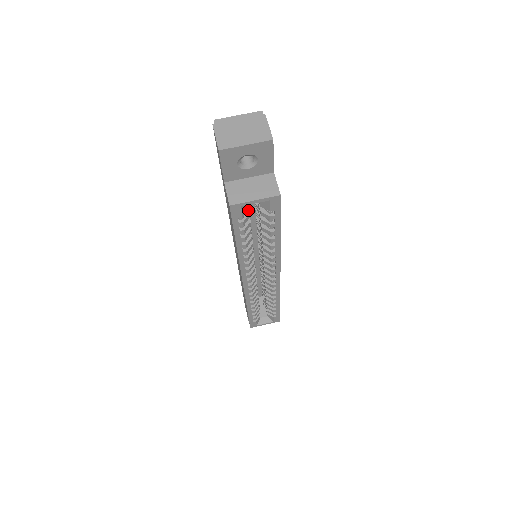
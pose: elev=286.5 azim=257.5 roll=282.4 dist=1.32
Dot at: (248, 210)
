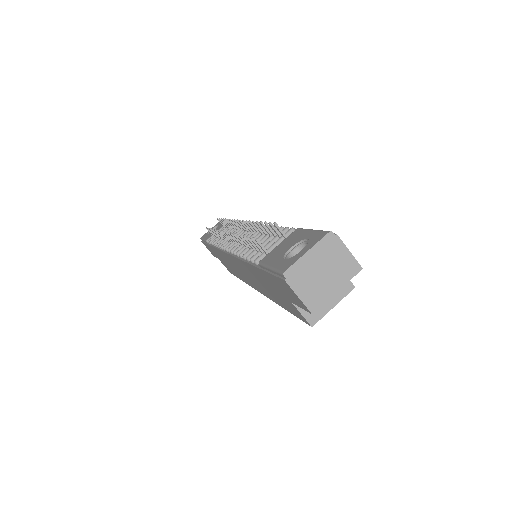
Dot at: occluded
